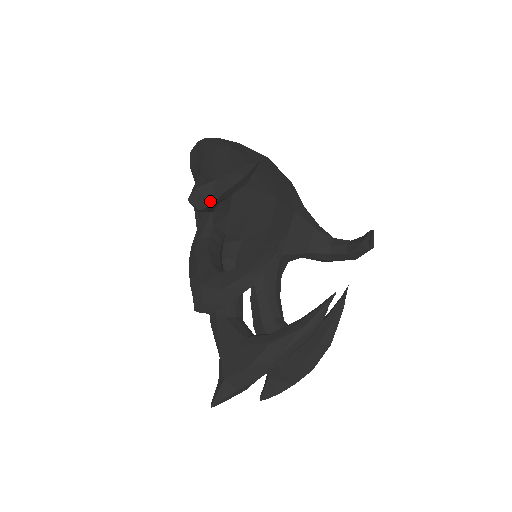
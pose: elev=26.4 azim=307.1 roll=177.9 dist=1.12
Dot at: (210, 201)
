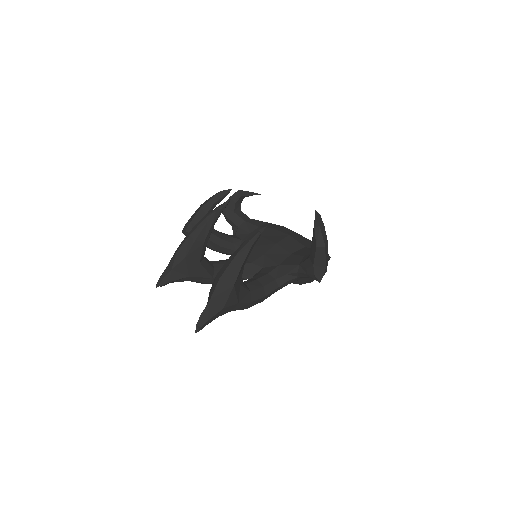
Dot at: (226, 206)
